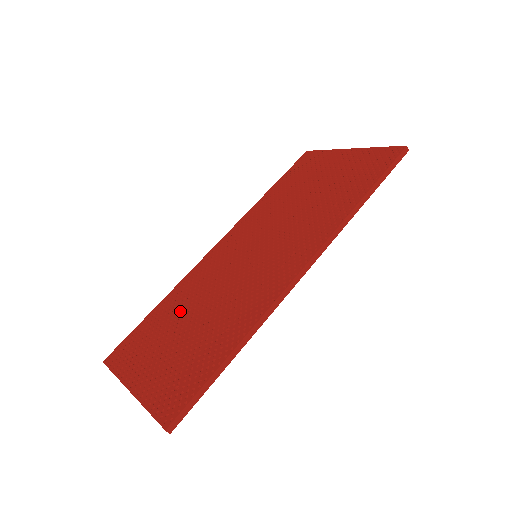
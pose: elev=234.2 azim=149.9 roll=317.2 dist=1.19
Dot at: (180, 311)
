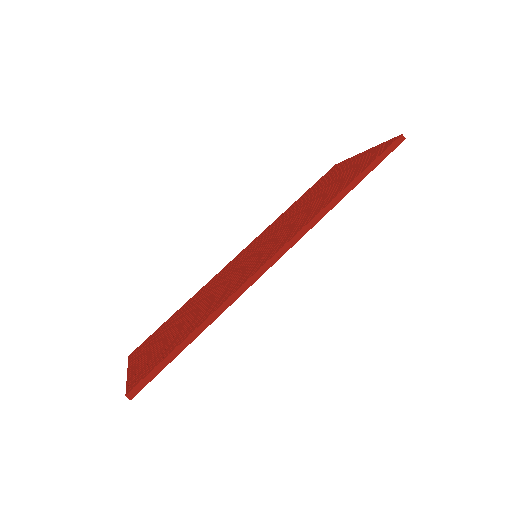
Dot at: (188, 309)
